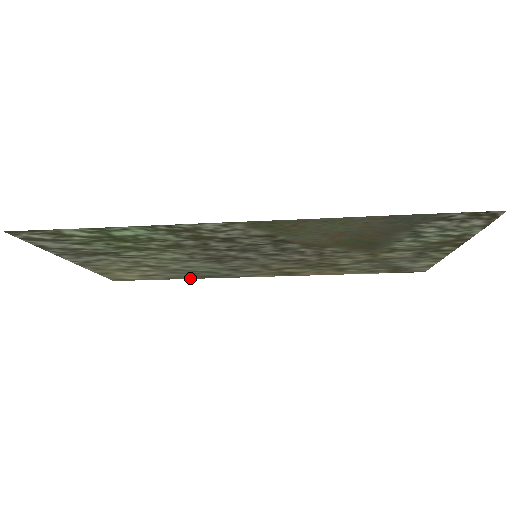
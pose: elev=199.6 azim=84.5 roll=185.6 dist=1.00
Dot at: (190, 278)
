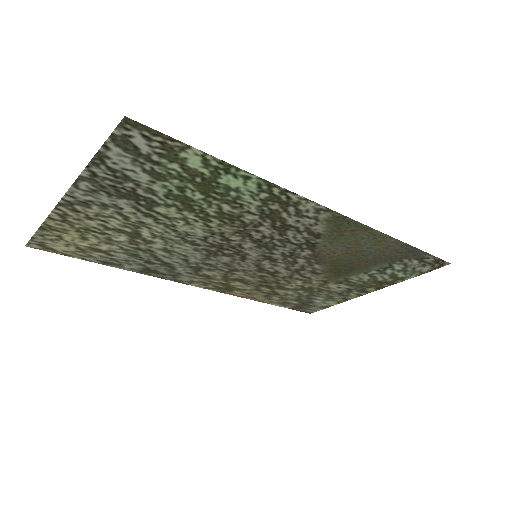
Dot at: (126, 268)
